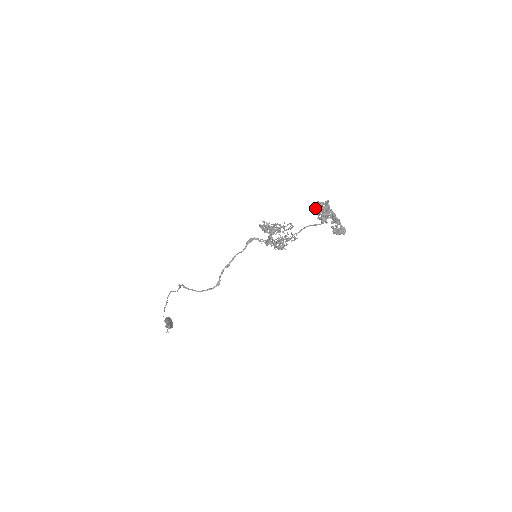
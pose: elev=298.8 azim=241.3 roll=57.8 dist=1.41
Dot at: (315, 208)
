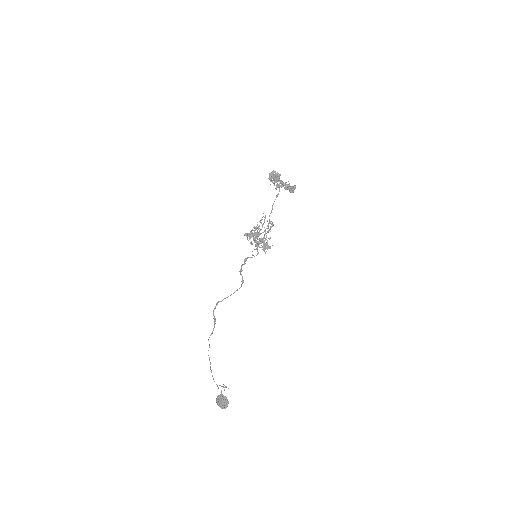
Dot at: occluded
